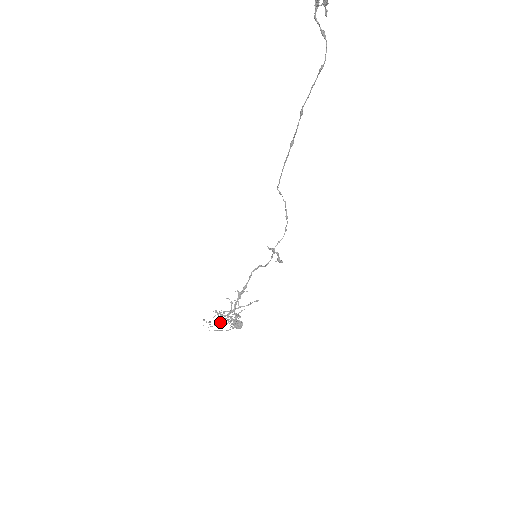
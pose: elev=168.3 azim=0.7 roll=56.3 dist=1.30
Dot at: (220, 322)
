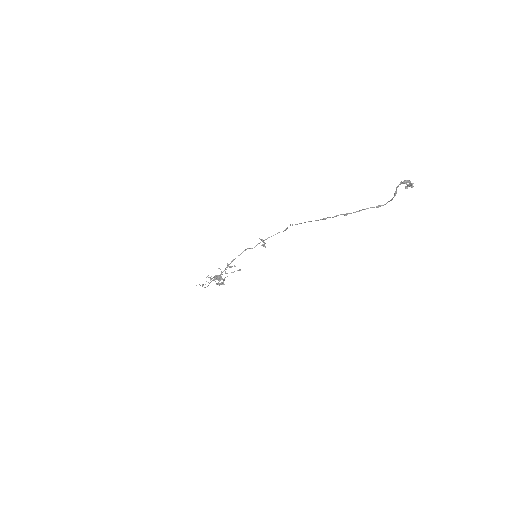
Dot at: occluded
